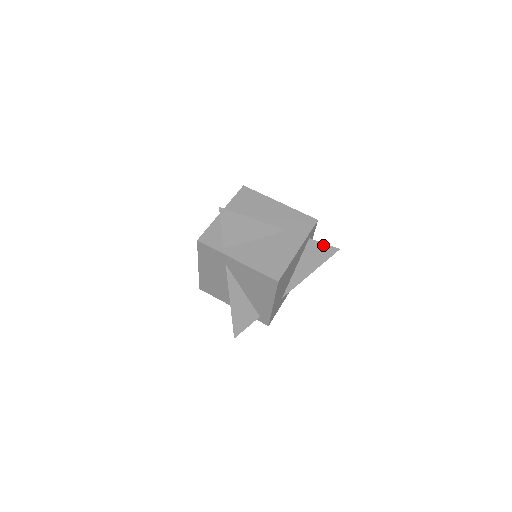
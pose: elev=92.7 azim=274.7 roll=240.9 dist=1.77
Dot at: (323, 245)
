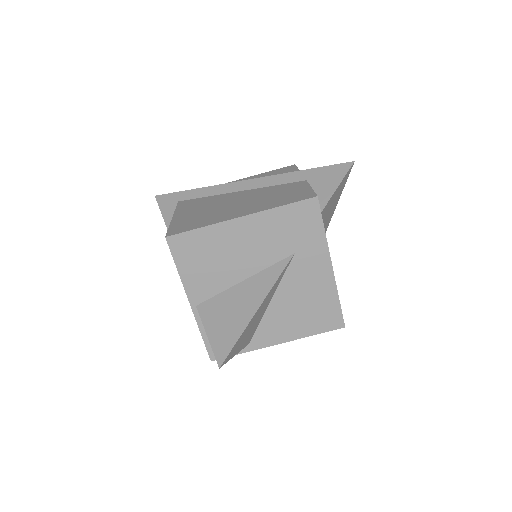
Dot at: (335, 191)
